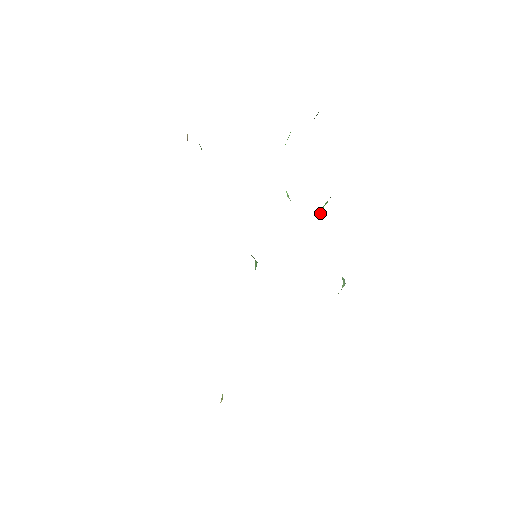
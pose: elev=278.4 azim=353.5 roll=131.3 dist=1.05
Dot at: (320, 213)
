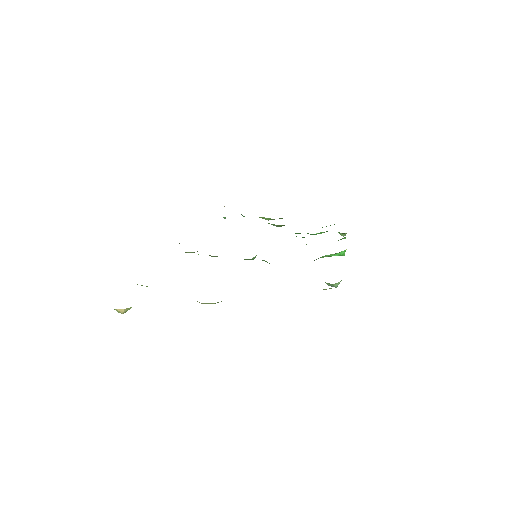
Dot at: (335, 255)
